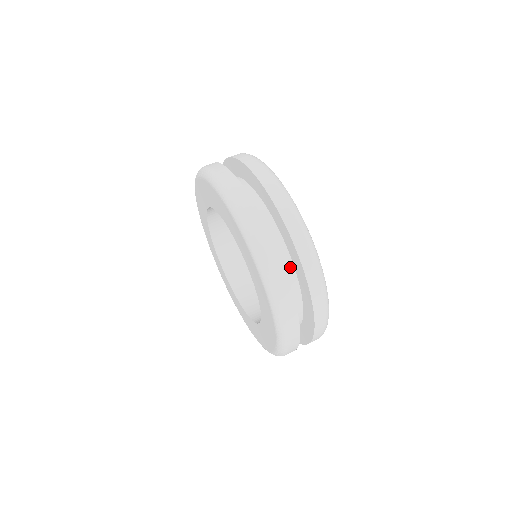
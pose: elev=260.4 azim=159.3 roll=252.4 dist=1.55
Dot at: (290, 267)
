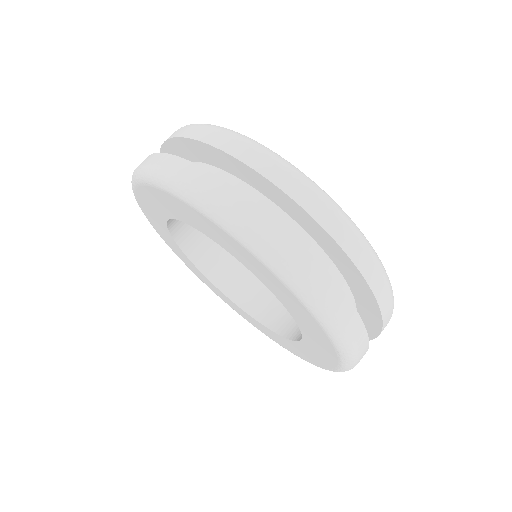
Dot at: (344, 288)
